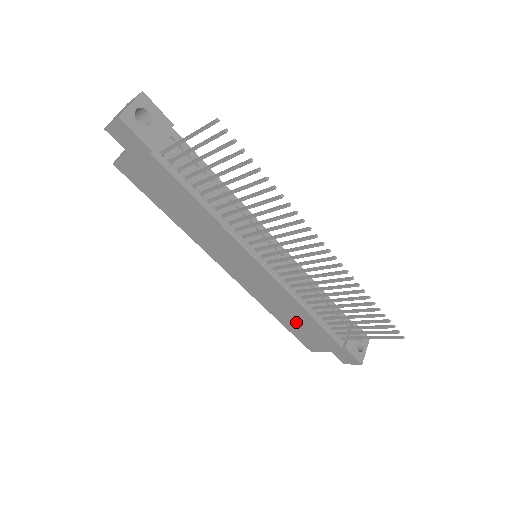
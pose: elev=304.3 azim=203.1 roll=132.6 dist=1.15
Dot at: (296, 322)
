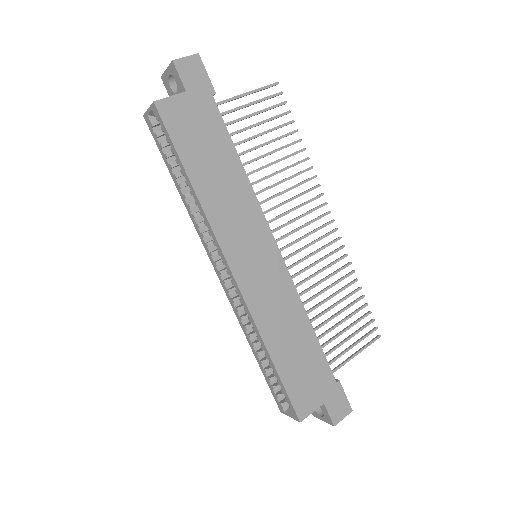
Dot at: (294, 352)
